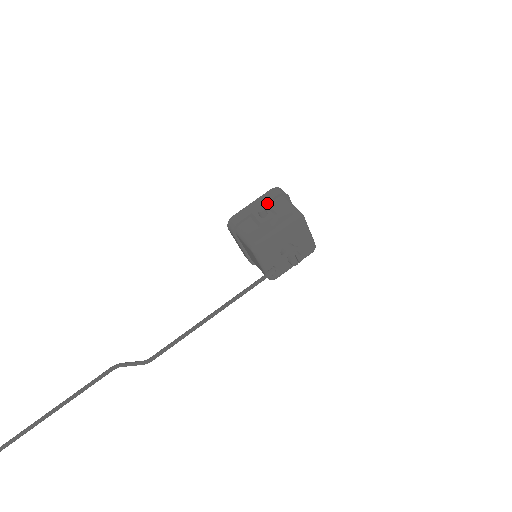
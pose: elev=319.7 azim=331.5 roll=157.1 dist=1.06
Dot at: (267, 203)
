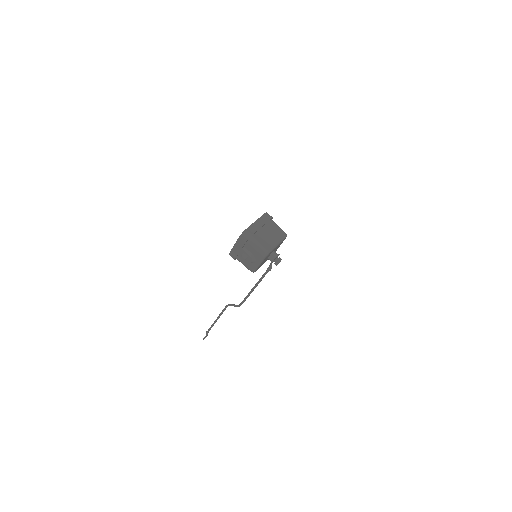
Dot at: (243, 247)
